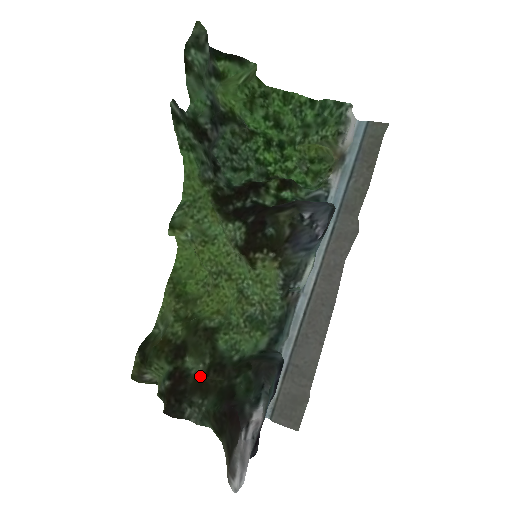
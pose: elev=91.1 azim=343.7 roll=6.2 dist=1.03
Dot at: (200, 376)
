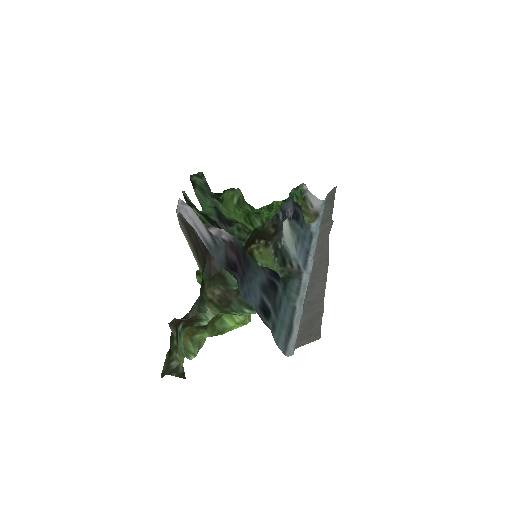
Dot at: occluded
